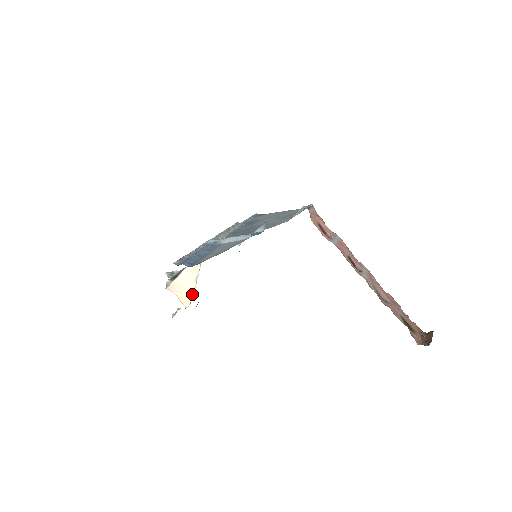
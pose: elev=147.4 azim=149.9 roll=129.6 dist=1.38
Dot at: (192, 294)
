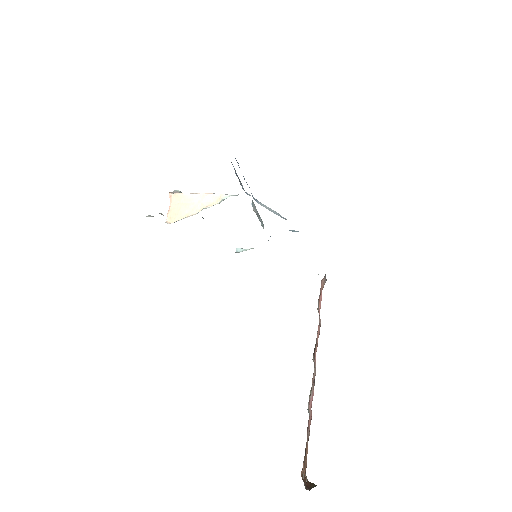
Dot at: (185, 217)
